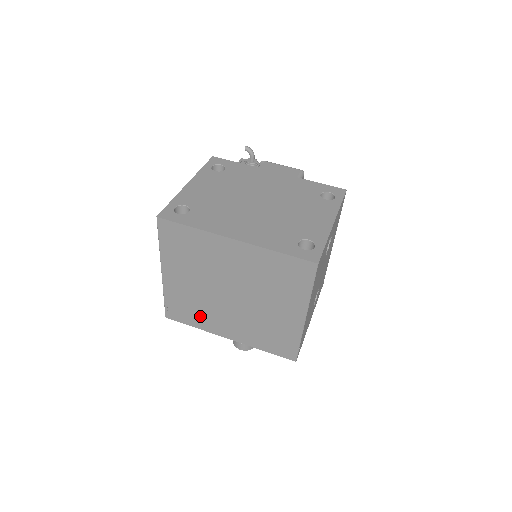
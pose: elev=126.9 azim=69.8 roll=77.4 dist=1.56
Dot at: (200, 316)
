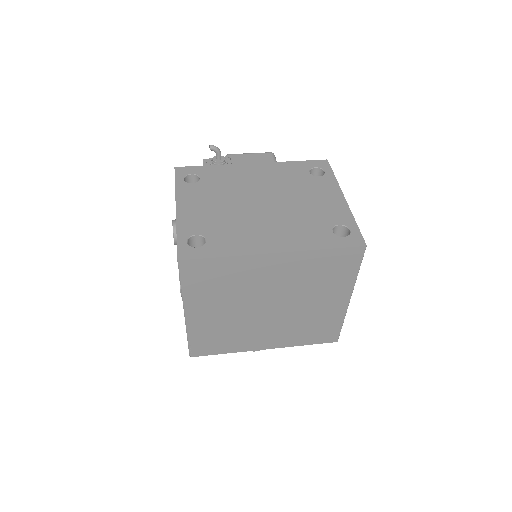
Dot at: (232, 341)
